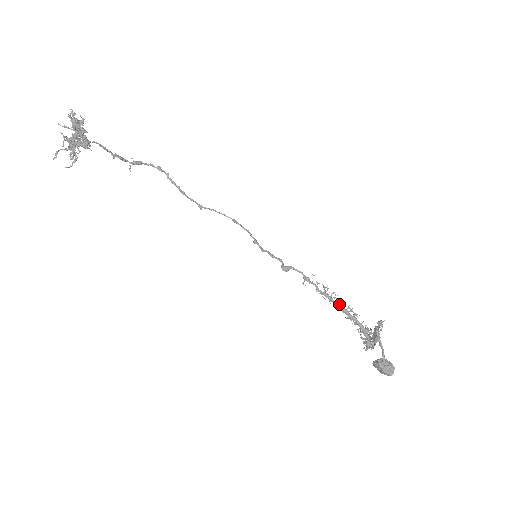
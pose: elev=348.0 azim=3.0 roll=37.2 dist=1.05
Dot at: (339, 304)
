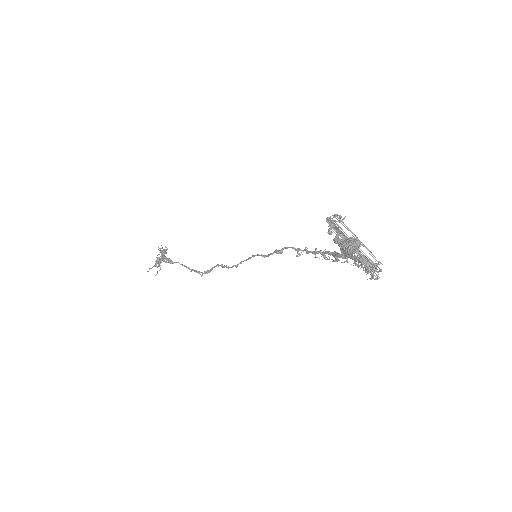
Dot at: (329, 252)
